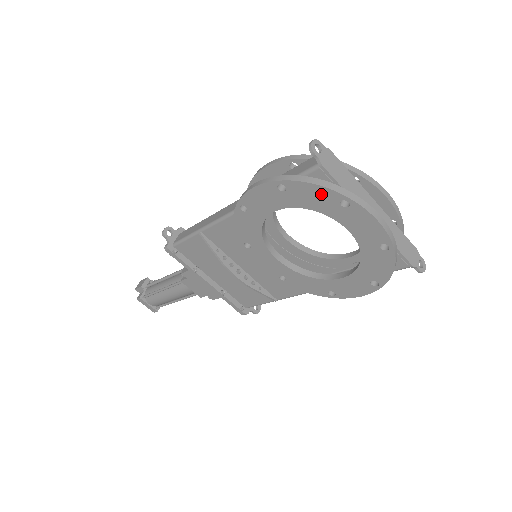
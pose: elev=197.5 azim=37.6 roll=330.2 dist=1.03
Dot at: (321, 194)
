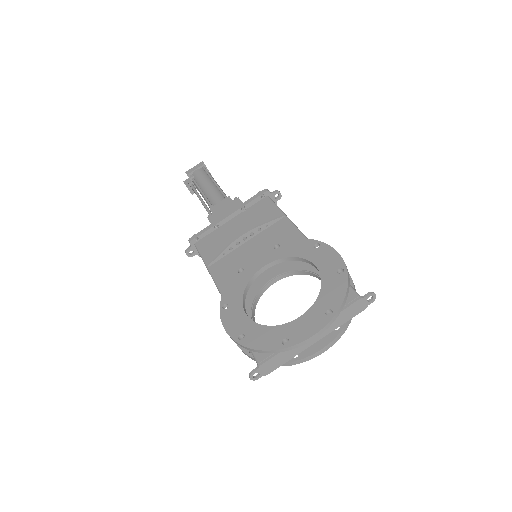
Dot at: occluded
